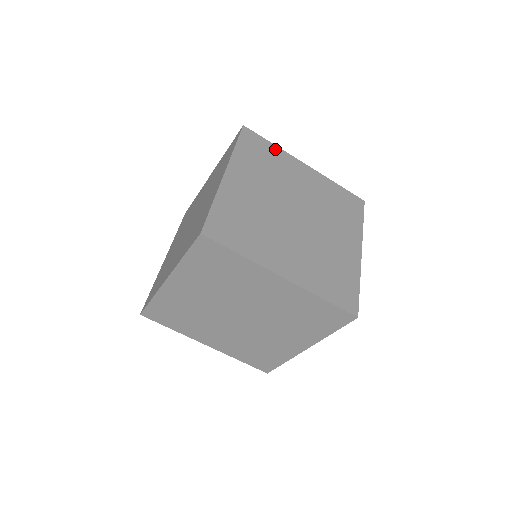
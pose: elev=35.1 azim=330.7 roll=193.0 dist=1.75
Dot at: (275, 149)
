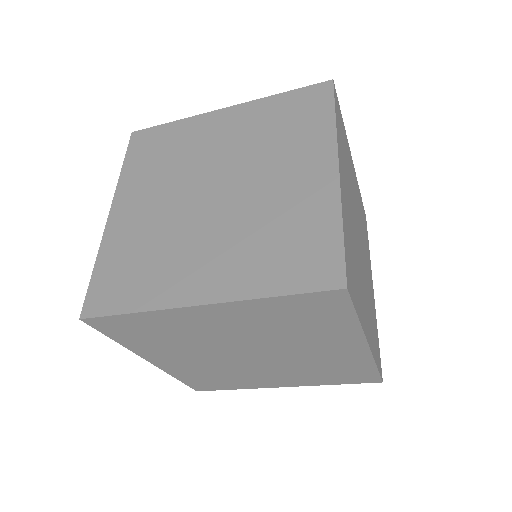
Dot at: (176, 126)
